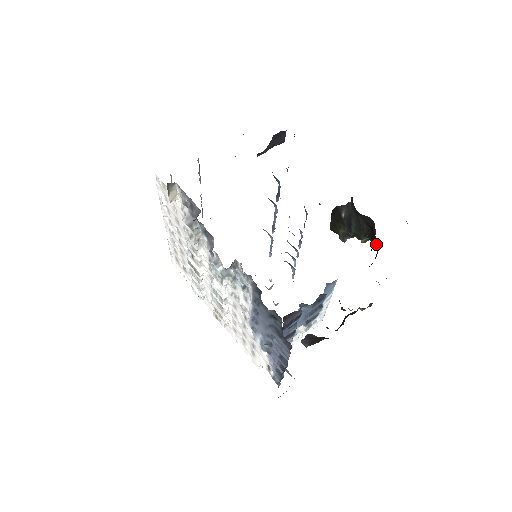
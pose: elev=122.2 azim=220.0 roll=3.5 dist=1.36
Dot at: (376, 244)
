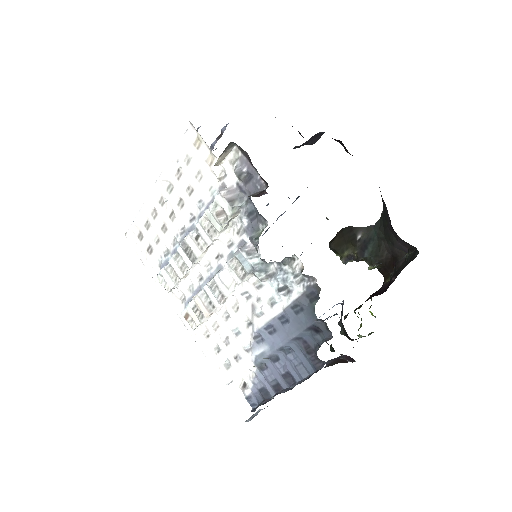
Dot at: (386, 274)
